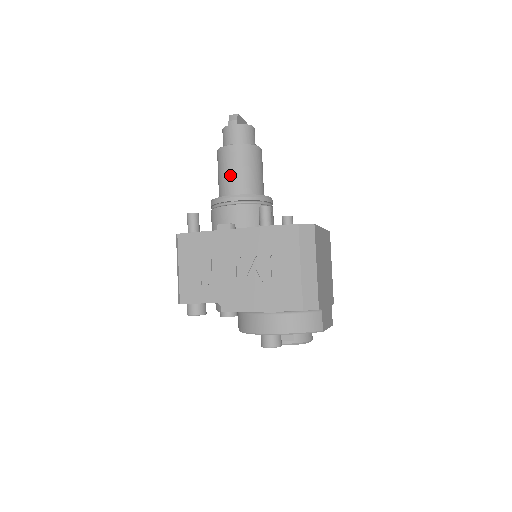
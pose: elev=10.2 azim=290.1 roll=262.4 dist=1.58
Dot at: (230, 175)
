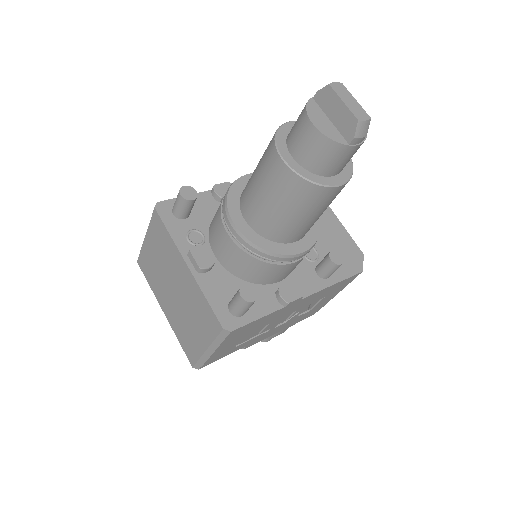
Dot at: (310, 222)
